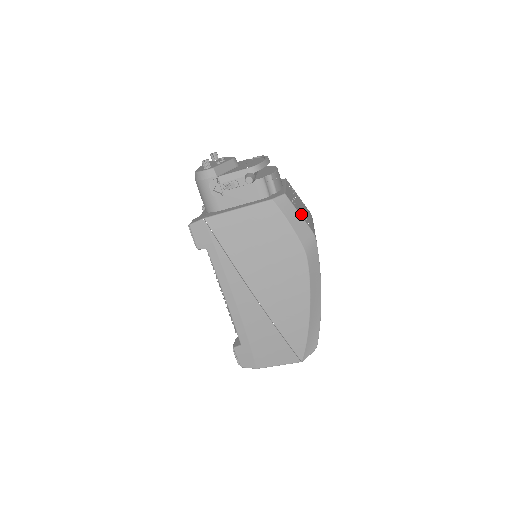
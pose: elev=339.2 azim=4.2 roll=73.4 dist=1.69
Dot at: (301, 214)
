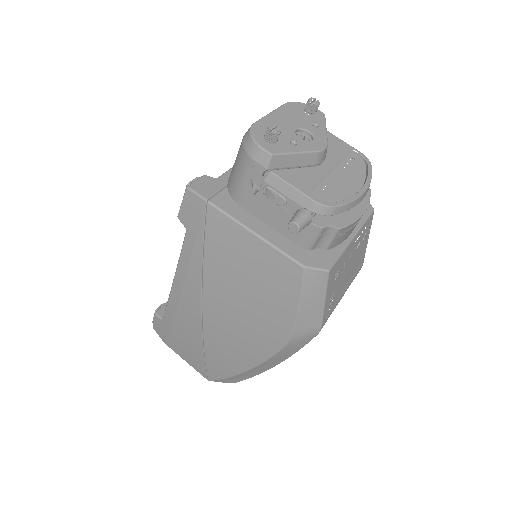
Dot at: (329, 298)
